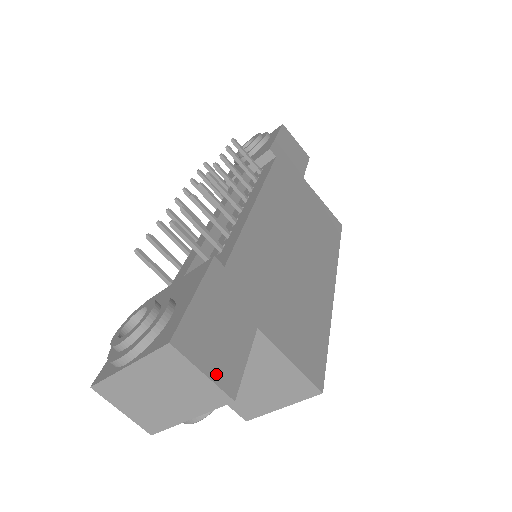
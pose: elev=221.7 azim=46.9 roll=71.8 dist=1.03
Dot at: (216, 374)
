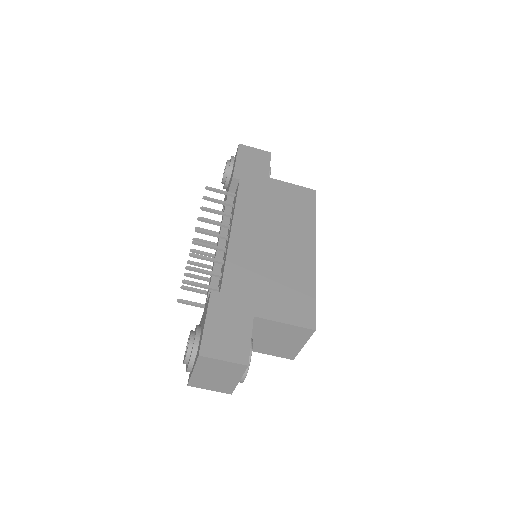
Dot at: (232, 357)
